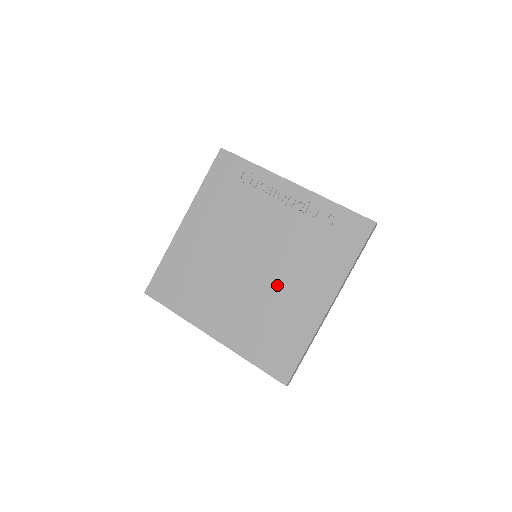
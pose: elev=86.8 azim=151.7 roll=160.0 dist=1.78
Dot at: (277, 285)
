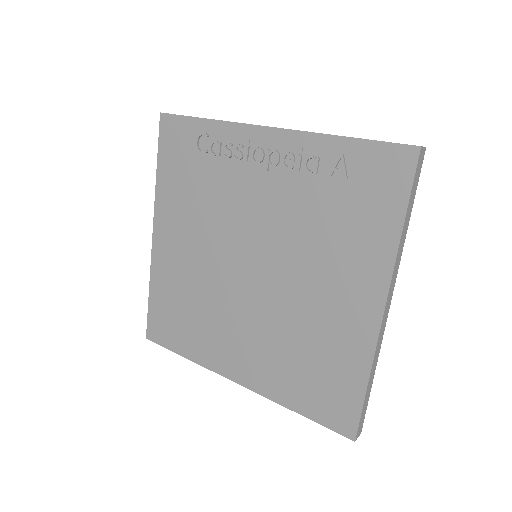
Dot at: (295, 294)
